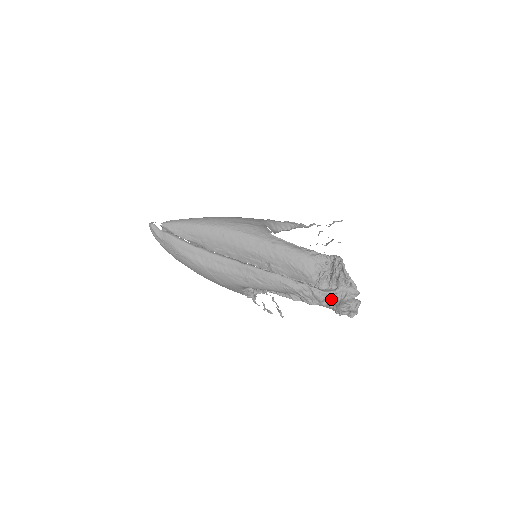
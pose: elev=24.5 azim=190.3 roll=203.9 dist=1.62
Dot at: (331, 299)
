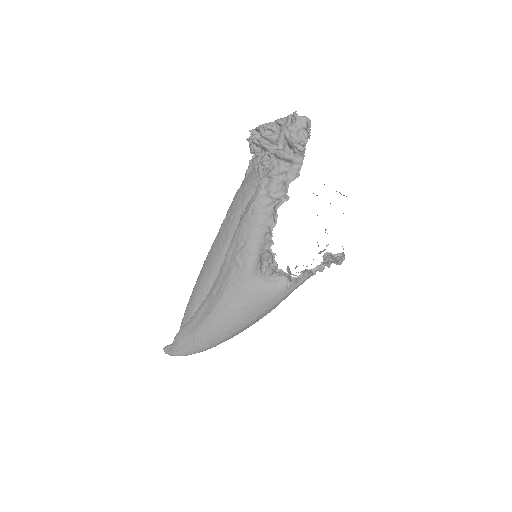
Dot at: (277, 151)
